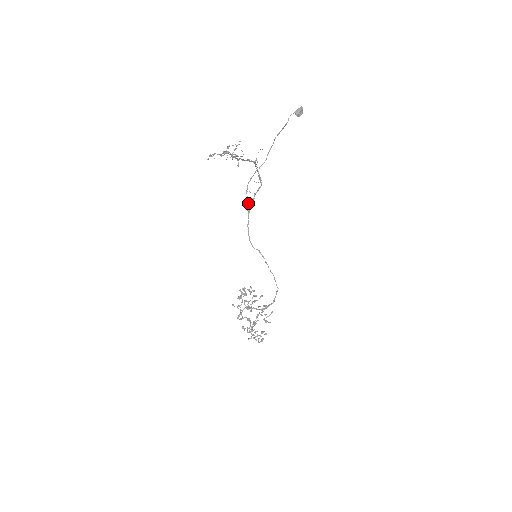
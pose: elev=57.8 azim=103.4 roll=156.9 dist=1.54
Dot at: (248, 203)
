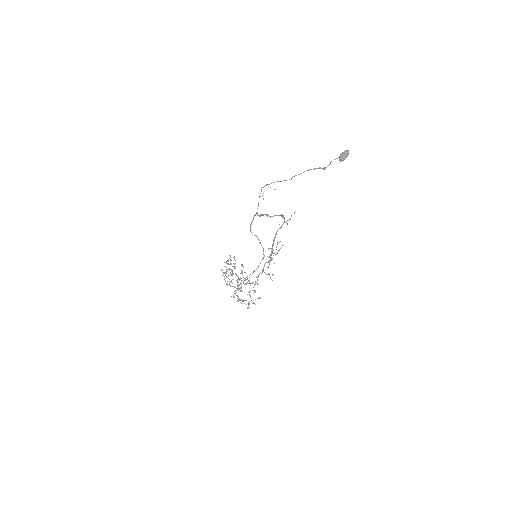
Dot at: (258, 206)
